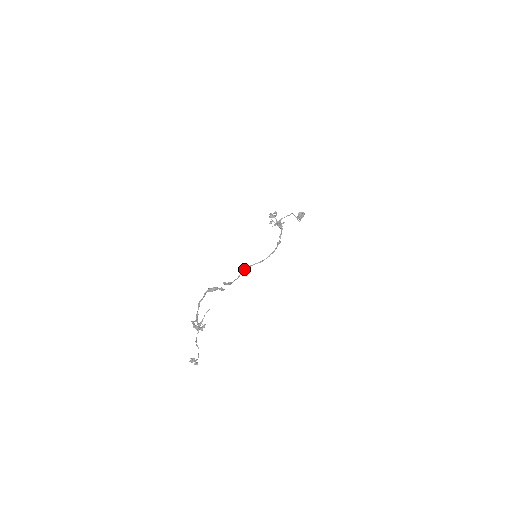
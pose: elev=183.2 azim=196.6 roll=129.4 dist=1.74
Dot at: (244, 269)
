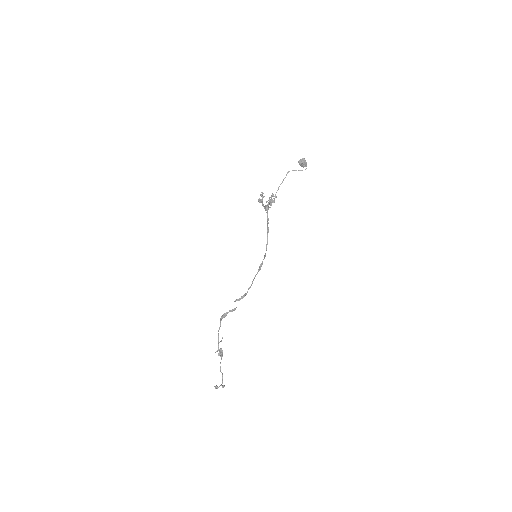
Dot at: occluded
